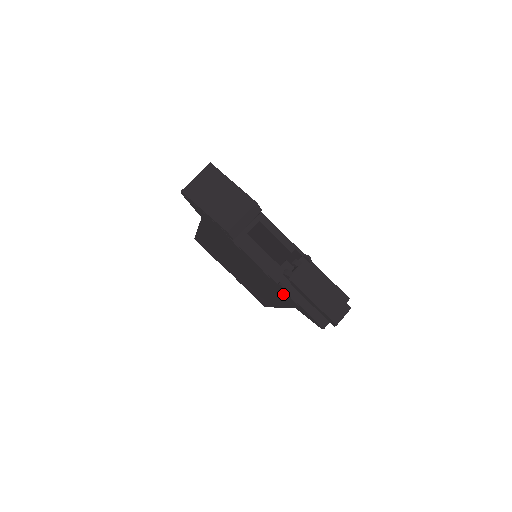
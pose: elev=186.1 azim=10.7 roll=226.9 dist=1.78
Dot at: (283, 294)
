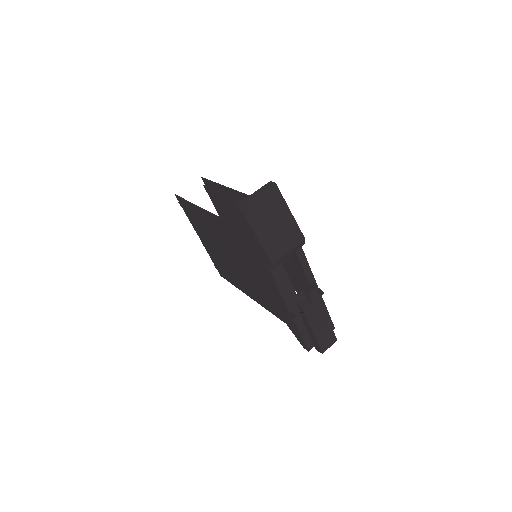
Dot at: (284, 314)
